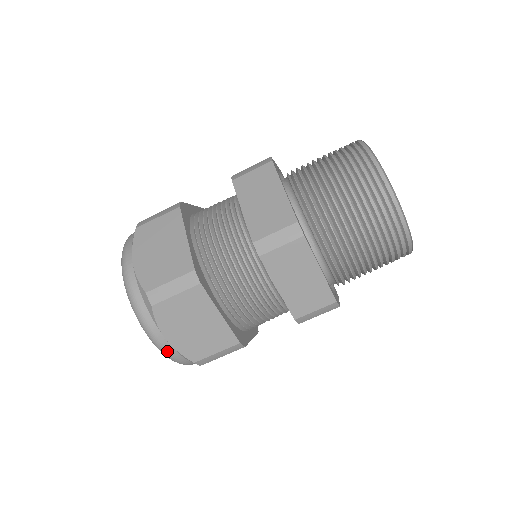
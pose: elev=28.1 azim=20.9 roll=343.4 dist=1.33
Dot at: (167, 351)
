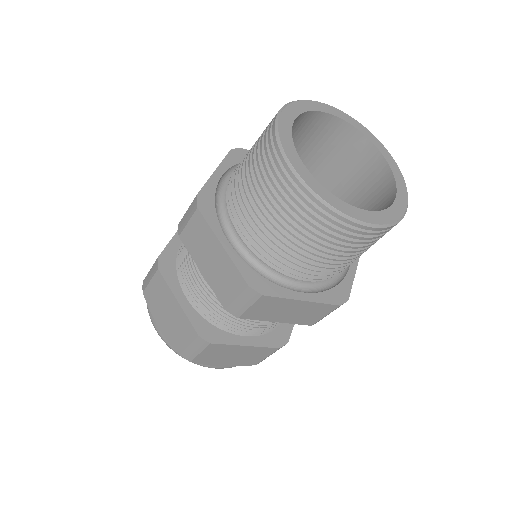
Dot at: occluded
